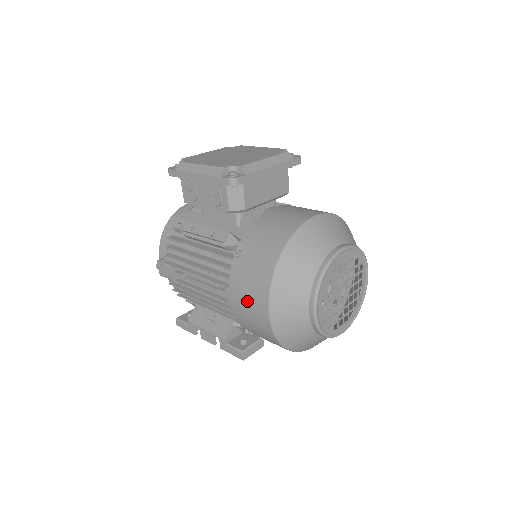
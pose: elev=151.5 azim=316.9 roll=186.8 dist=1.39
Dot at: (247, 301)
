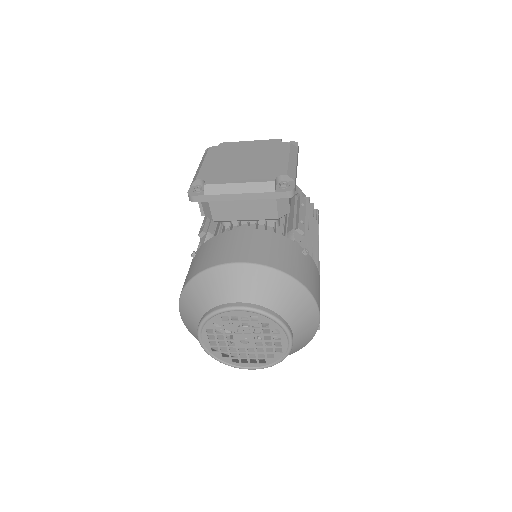
Dot at: occluded
